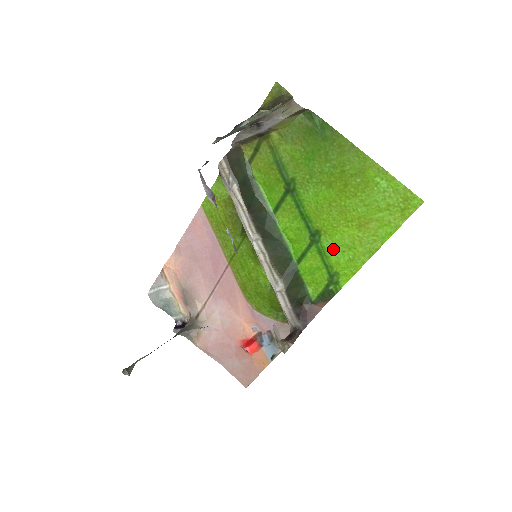
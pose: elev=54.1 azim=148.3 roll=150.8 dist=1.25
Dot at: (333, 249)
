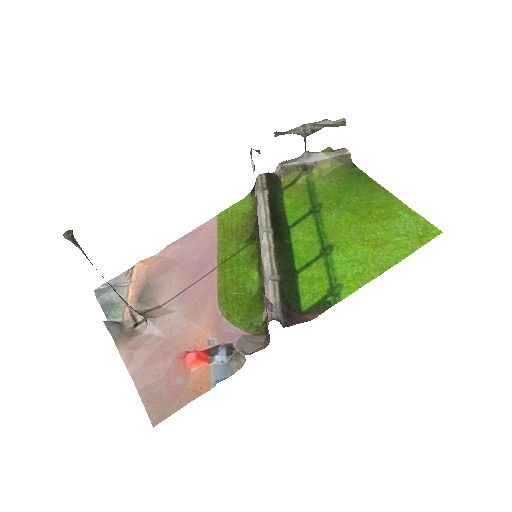
Dot at: (342, 263)
